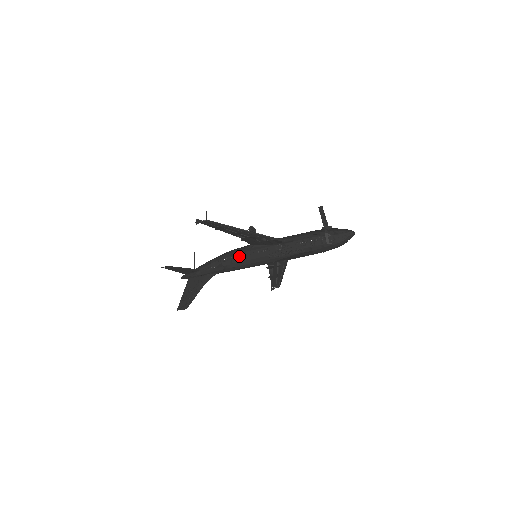
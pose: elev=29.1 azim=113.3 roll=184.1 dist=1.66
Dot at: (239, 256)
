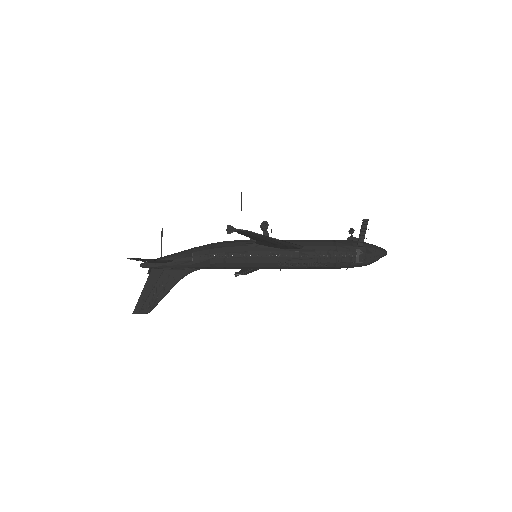
Dot at: (237, 255)
